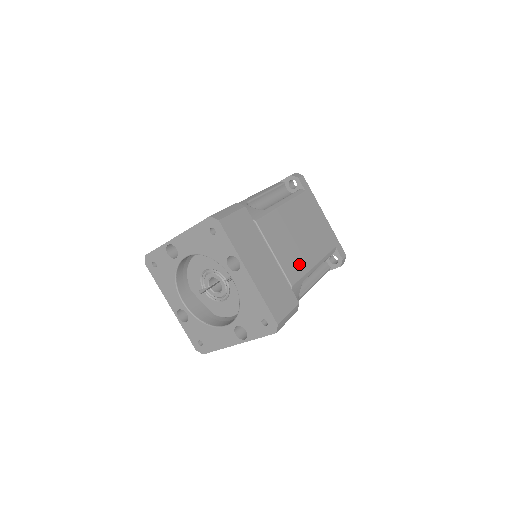
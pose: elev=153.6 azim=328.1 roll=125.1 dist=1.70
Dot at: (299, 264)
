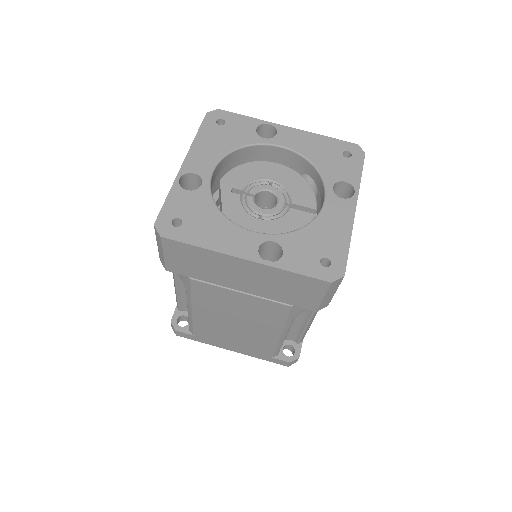
Dot at: occluded
